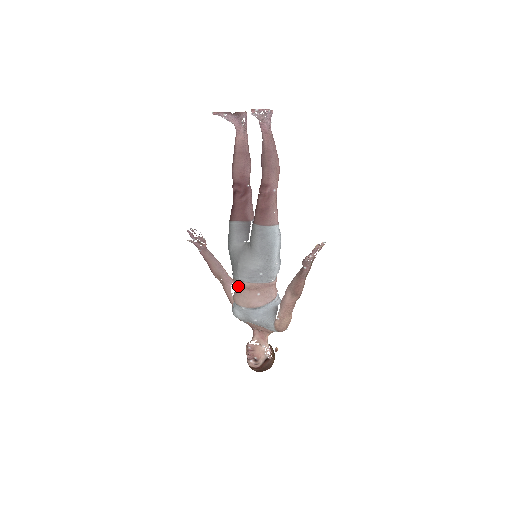
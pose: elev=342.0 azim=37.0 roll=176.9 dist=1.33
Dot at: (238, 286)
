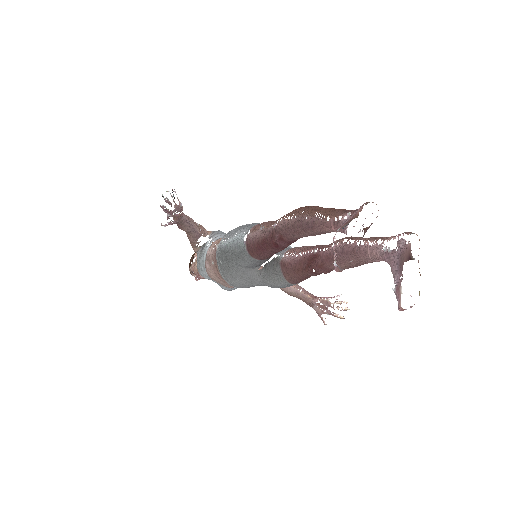
Dot at: occluded
